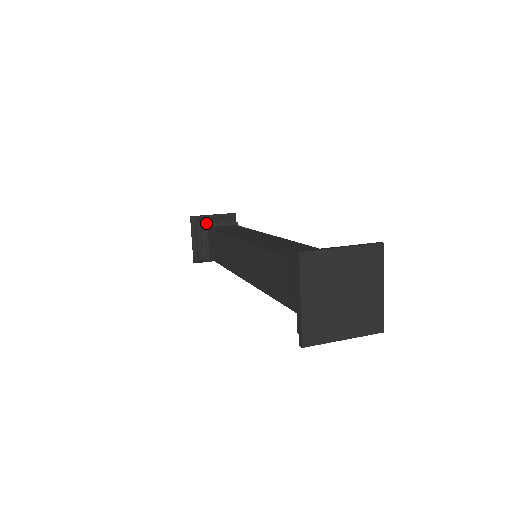
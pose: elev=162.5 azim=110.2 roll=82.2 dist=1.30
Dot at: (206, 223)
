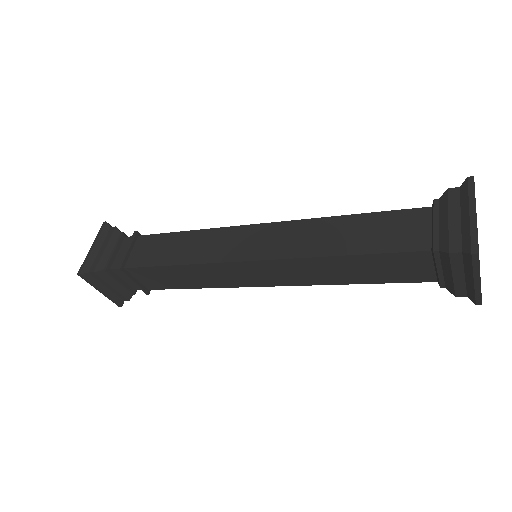
Dot at: (108, 264)
